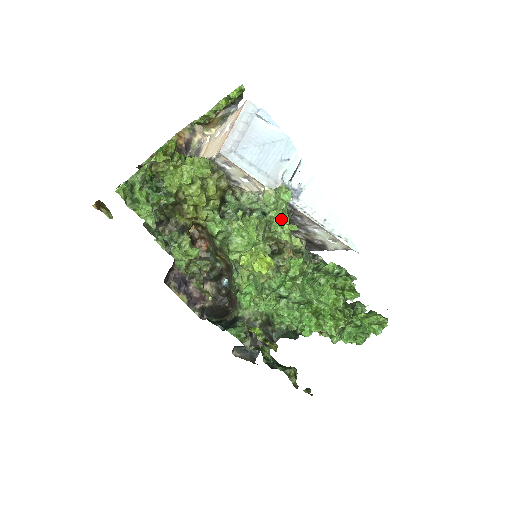
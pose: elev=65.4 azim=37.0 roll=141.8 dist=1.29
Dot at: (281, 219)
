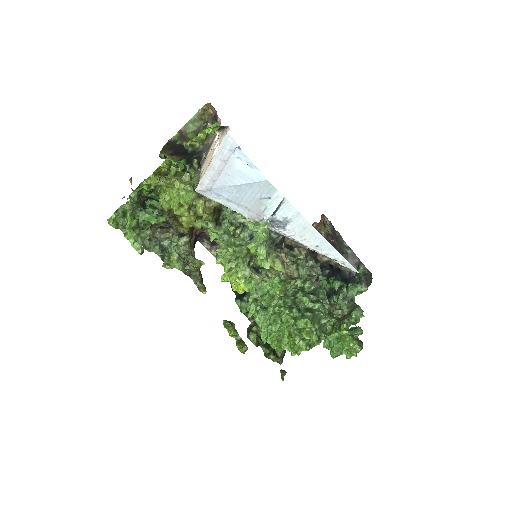
Dot at: (258, 252)
